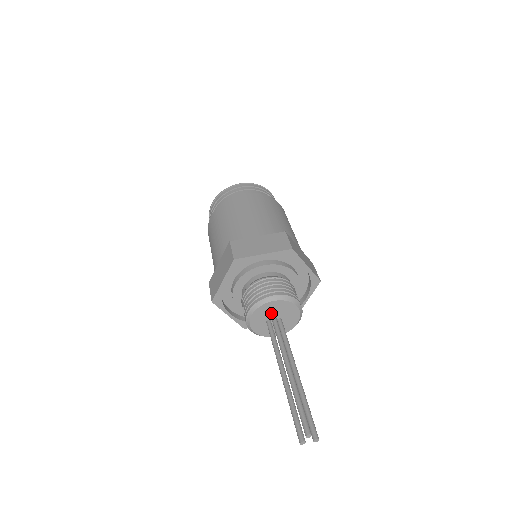
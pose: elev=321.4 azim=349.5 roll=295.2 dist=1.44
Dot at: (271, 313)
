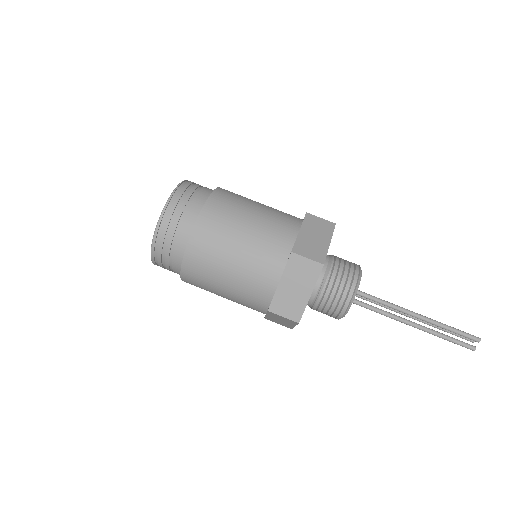
Dot at: occluded
